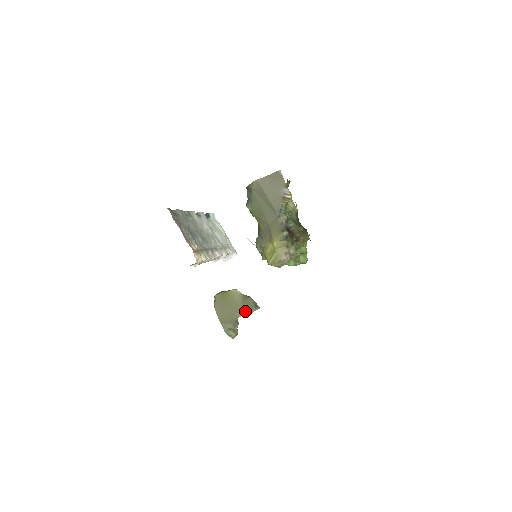
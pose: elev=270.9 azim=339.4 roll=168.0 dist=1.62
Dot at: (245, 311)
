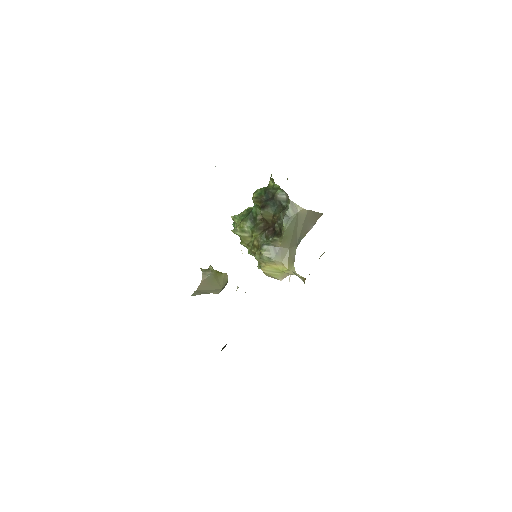
Dot at: occluded
